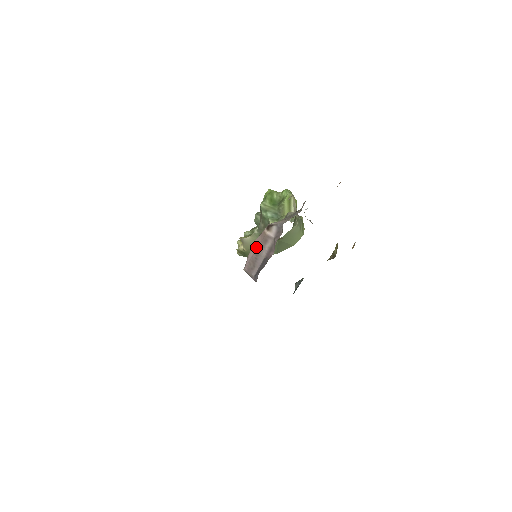
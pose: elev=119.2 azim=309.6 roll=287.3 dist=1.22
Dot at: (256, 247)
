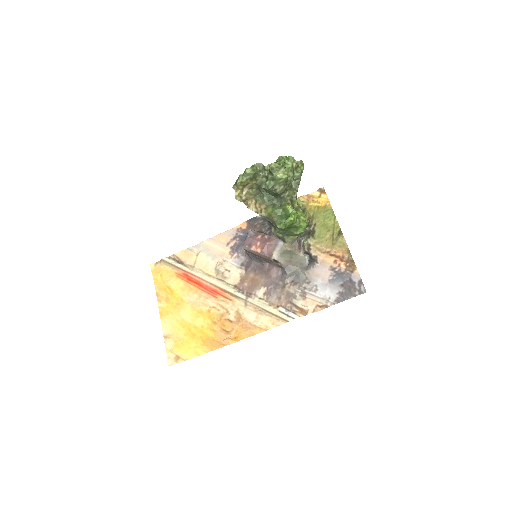
Dot at: (259, 255)
